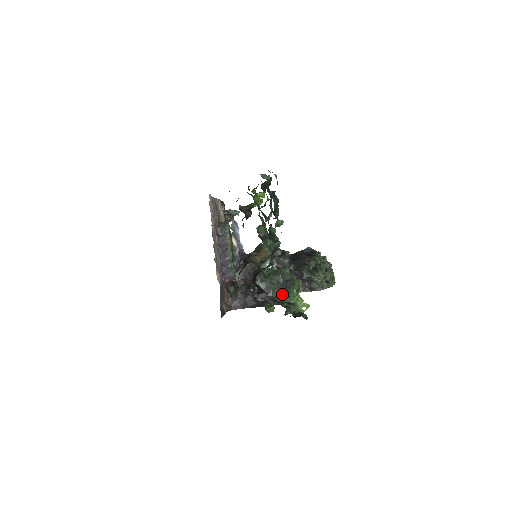
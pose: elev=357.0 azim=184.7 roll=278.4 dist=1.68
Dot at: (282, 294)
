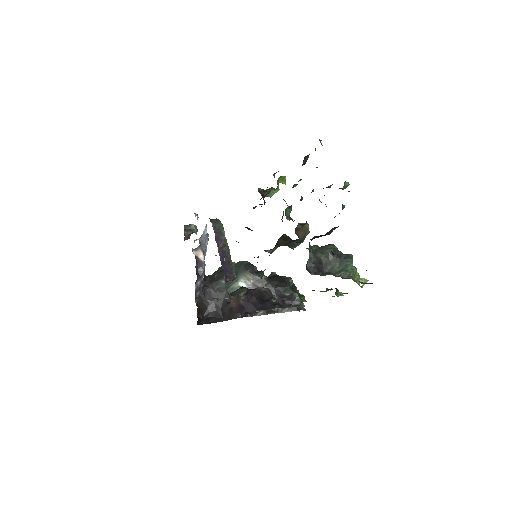
Dot at: (336, 269)
